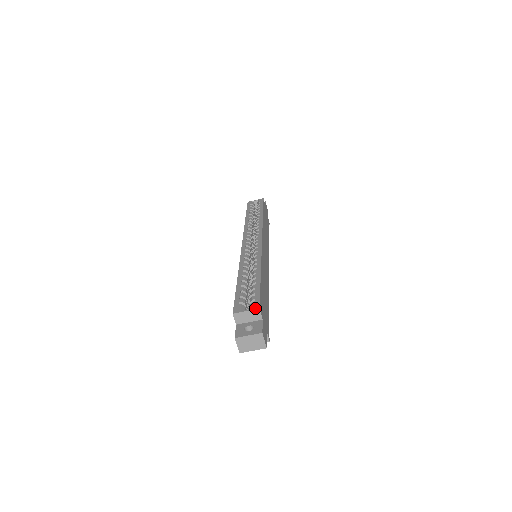
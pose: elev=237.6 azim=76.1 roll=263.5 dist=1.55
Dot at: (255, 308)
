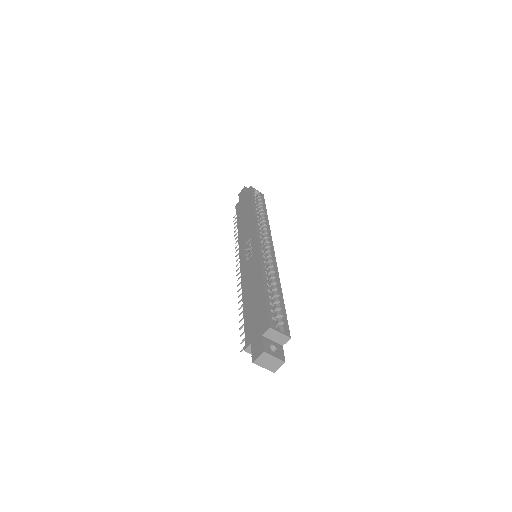
Dot at: (288, 335)
